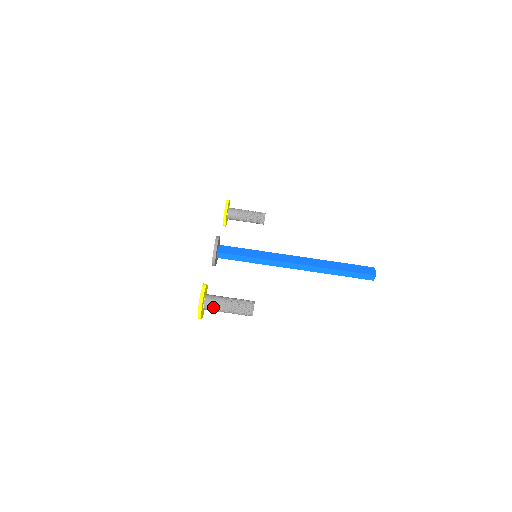
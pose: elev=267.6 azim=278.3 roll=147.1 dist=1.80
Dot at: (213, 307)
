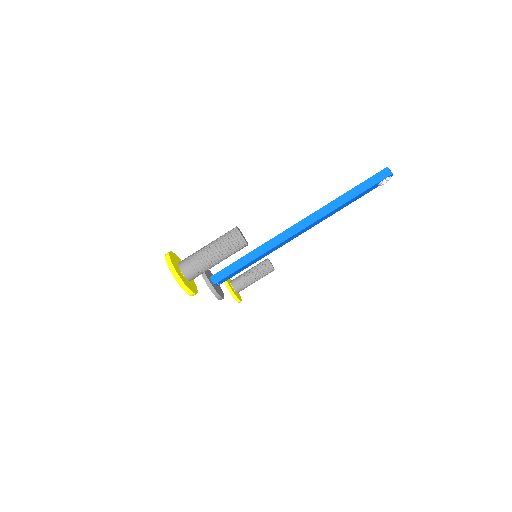
Dot at: (191, 262)
